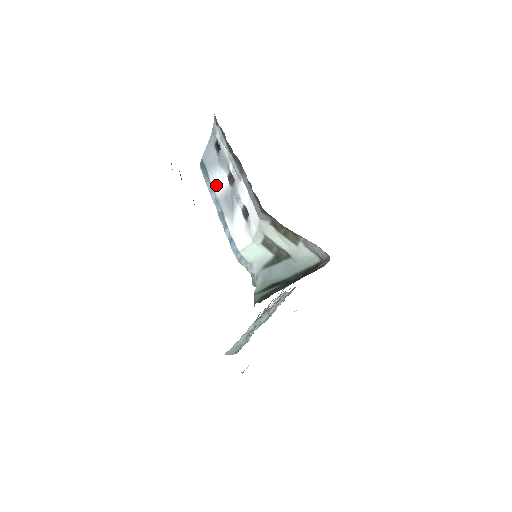
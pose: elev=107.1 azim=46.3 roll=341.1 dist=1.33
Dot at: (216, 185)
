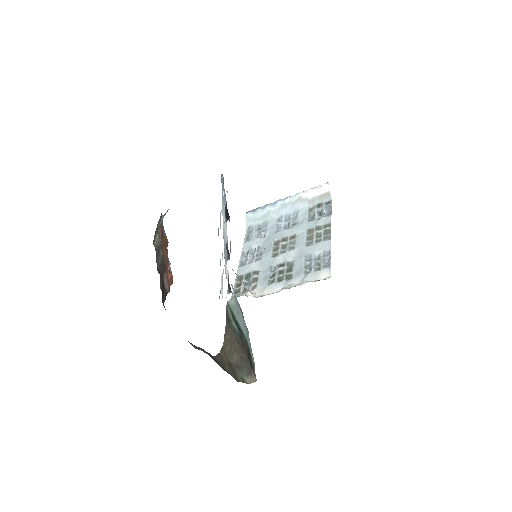
Dot at: (223, 218)
